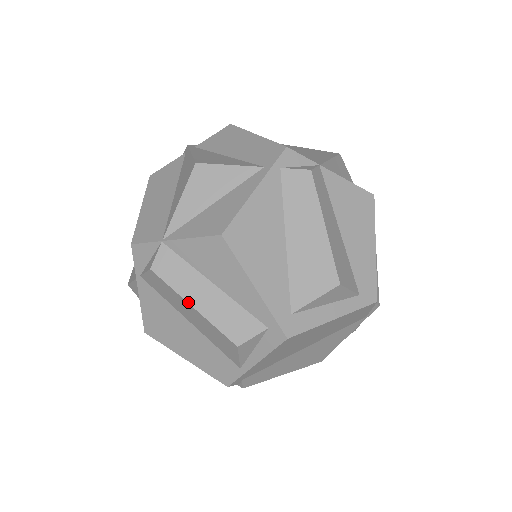
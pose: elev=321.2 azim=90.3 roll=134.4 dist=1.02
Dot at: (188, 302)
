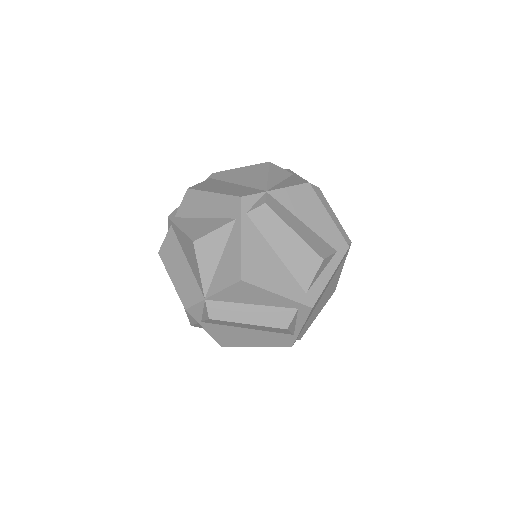
Dot at: (243, 323)
